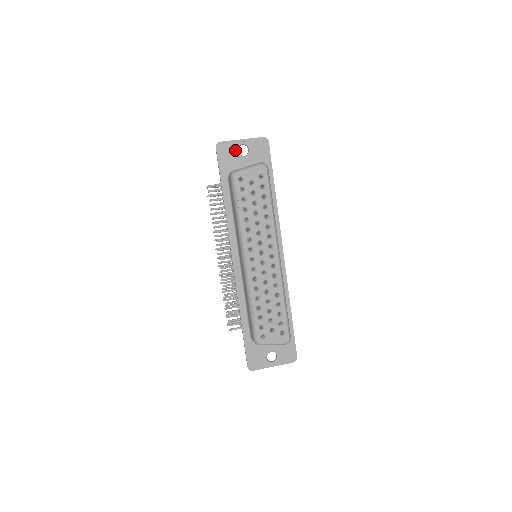
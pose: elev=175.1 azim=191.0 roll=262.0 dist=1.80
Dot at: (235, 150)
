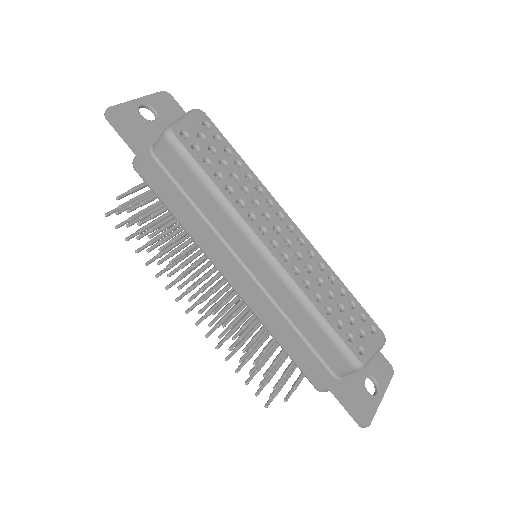
Dot at: (137, 115)
